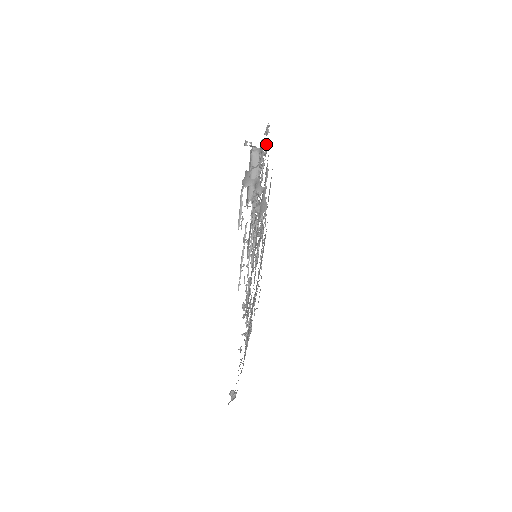
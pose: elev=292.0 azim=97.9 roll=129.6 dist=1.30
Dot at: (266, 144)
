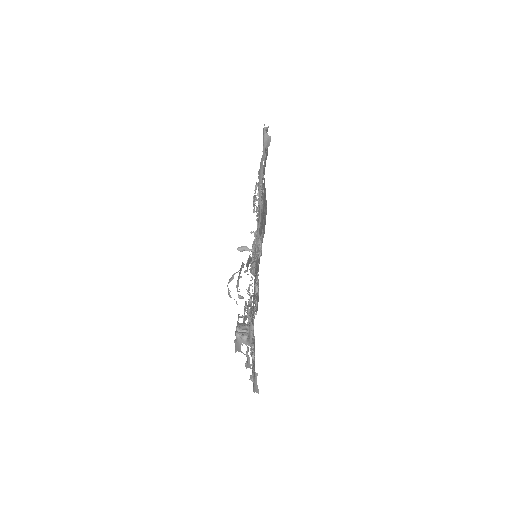
Dot at: occluded
